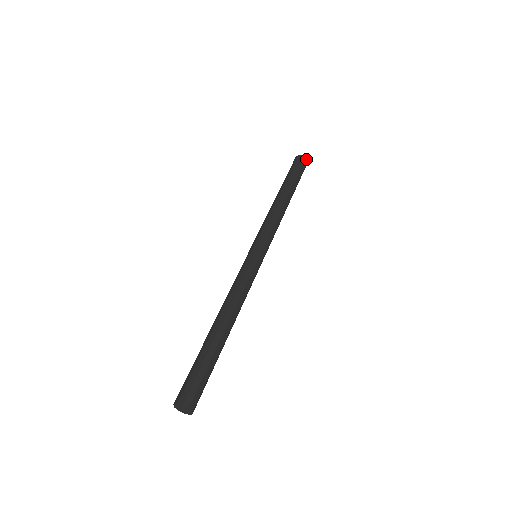
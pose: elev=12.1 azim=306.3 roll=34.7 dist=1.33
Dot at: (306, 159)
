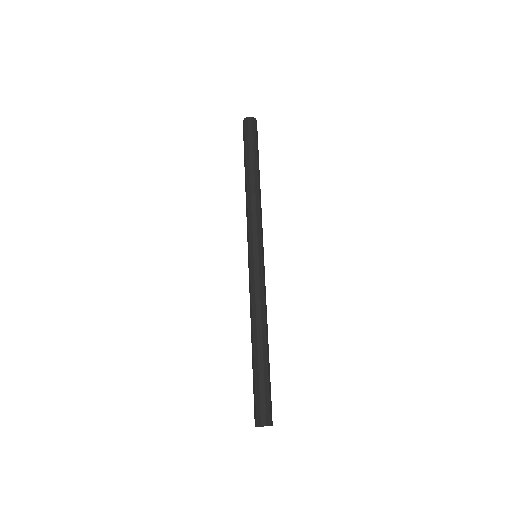
Dot at: (256, 122)
